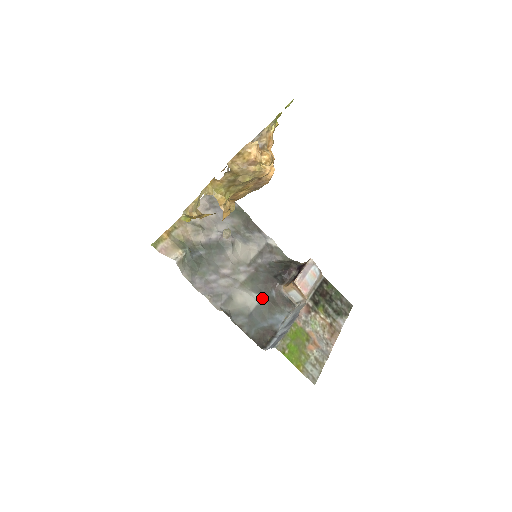
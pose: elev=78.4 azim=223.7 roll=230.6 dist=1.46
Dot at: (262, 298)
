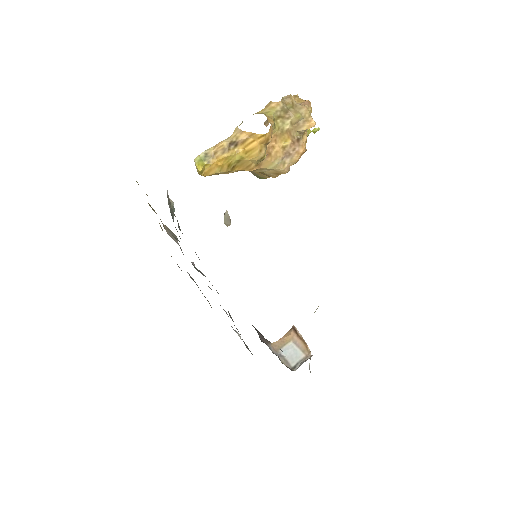
Dot at: occluded
